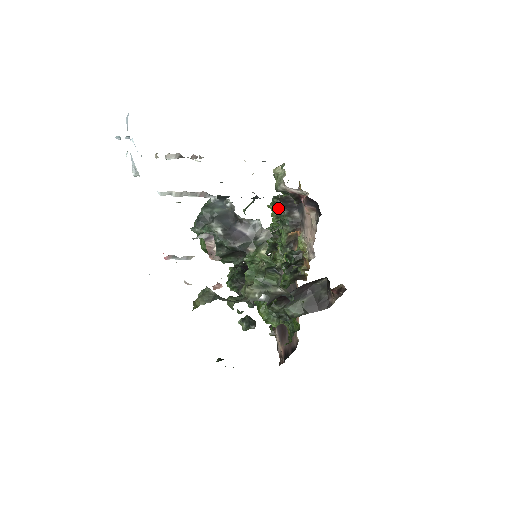
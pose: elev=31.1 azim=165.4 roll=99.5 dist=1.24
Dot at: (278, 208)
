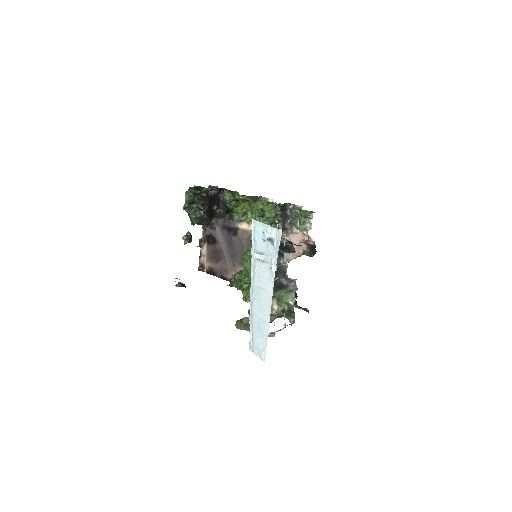
Dot at: (278, 215)
